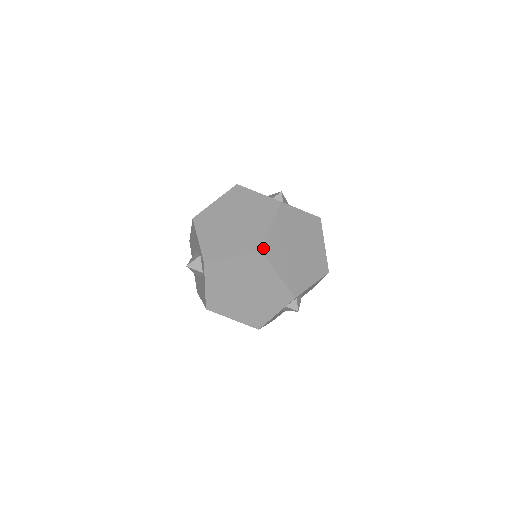
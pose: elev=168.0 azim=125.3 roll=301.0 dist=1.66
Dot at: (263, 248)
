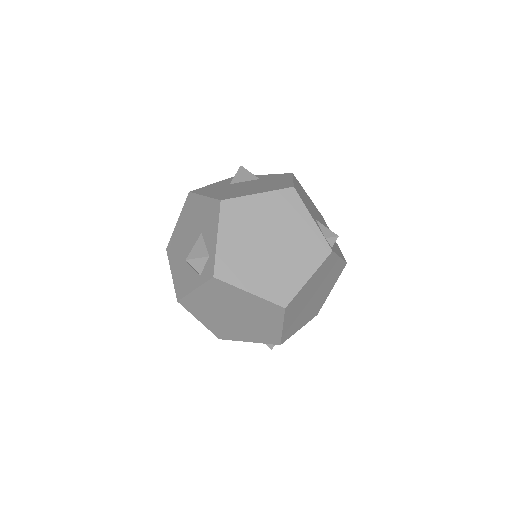
Dot at: (289, 303)
